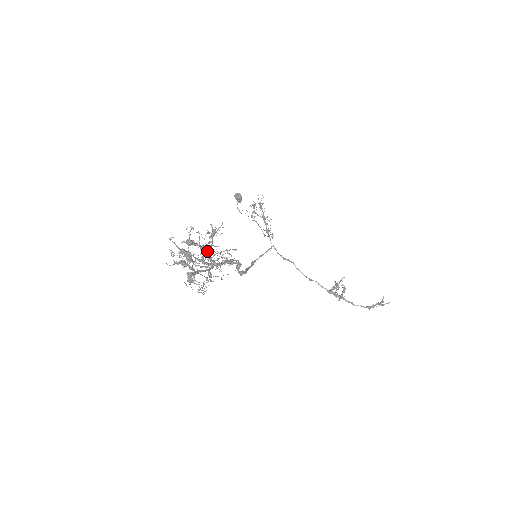
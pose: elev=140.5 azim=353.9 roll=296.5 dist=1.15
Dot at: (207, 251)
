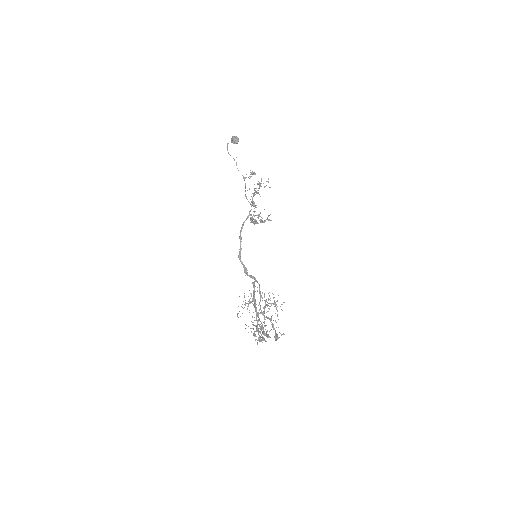
Dot at: occluded
